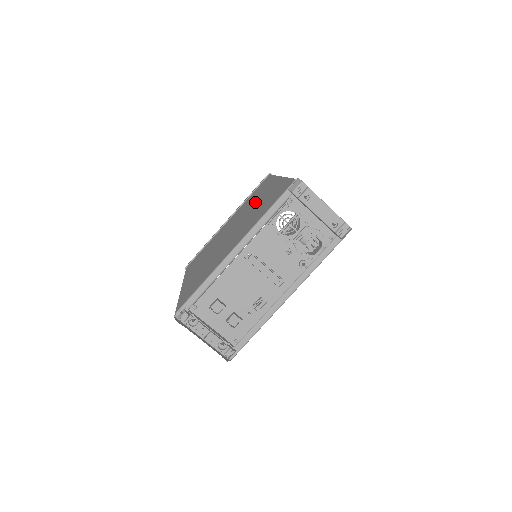
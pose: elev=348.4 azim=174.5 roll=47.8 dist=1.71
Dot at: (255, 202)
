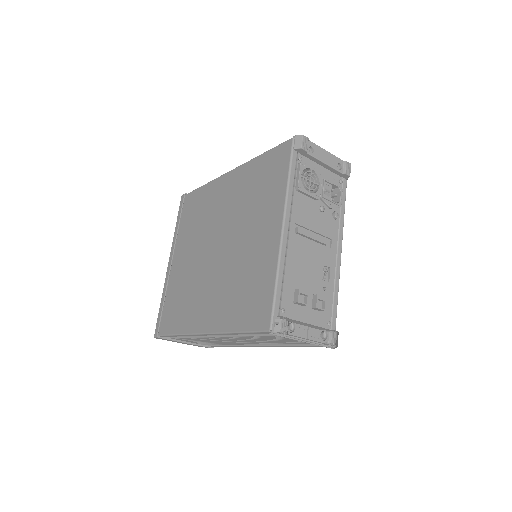
Dot at: (219, 208)
